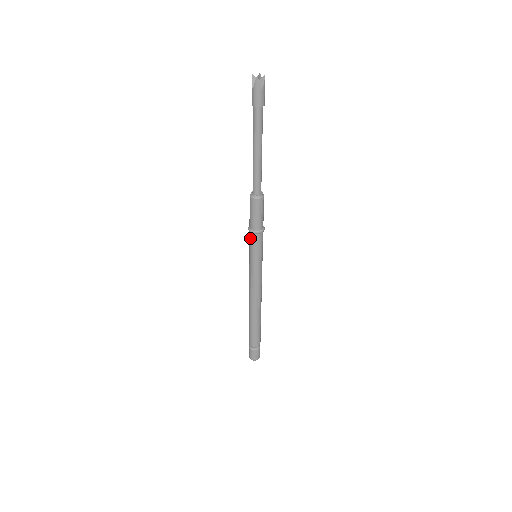
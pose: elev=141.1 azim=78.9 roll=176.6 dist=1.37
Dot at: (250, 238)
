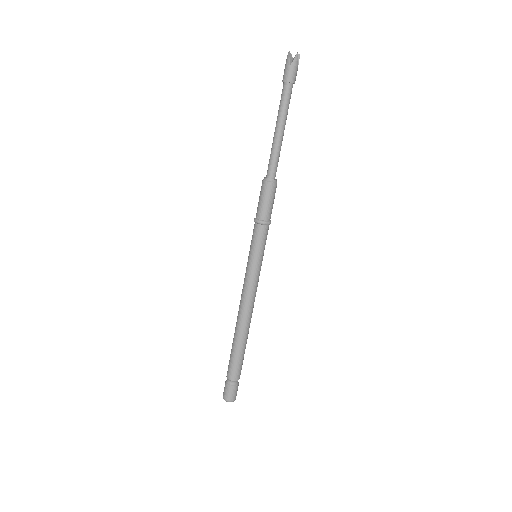
Dot at: (254, 229)
